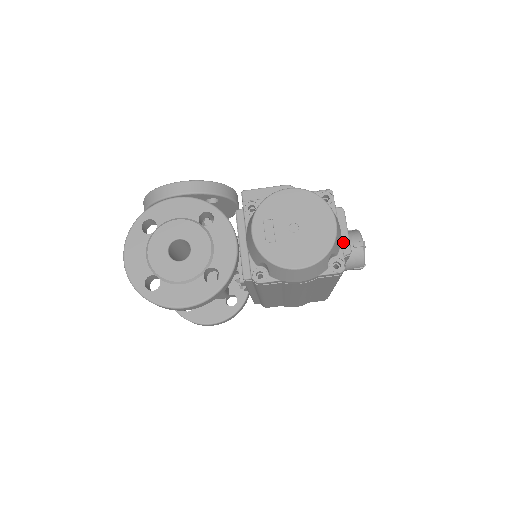
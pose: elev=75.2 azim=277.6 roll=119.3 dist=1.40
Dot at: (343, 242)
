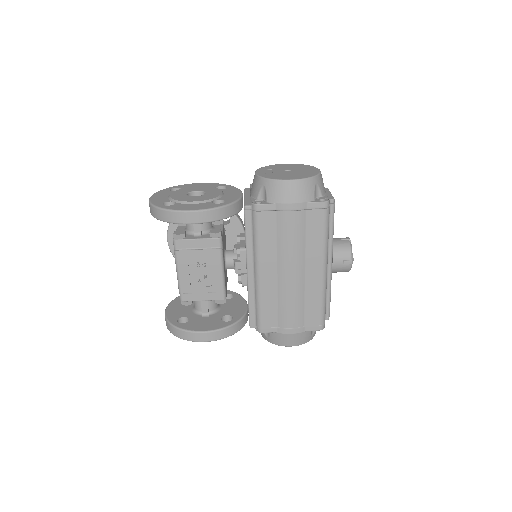
Dot at: occluded
